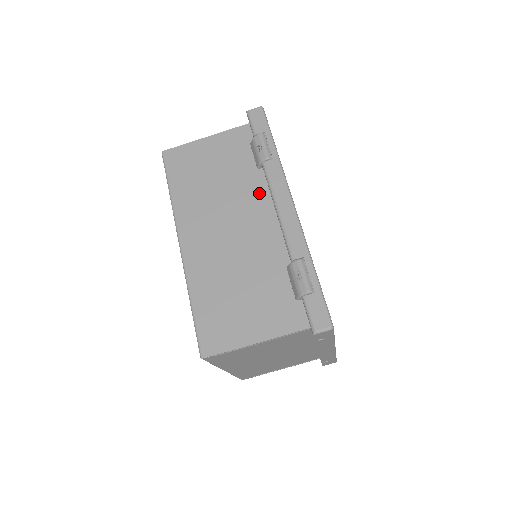
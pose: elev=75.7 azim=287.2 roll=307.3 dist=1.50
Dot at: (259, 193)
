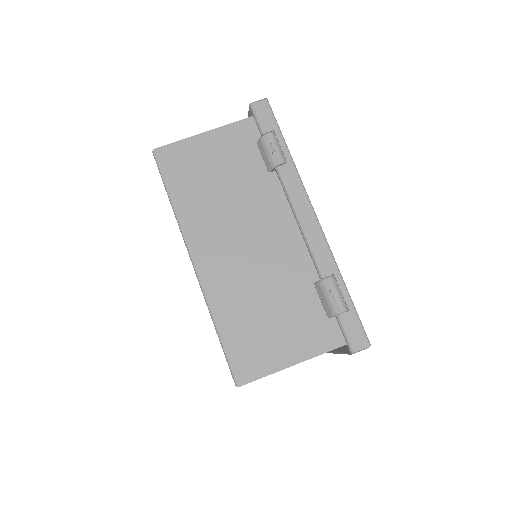
Dot at: (274, 201)
